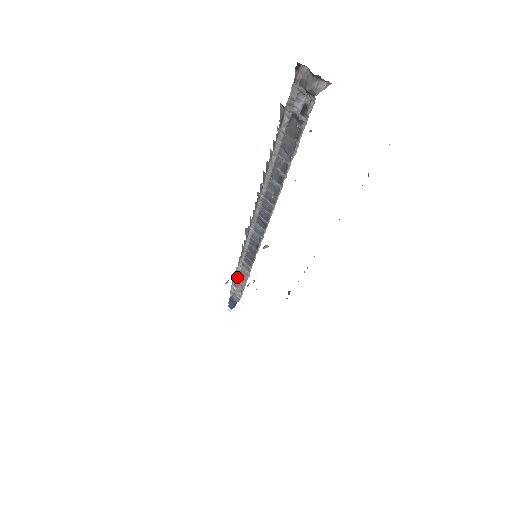
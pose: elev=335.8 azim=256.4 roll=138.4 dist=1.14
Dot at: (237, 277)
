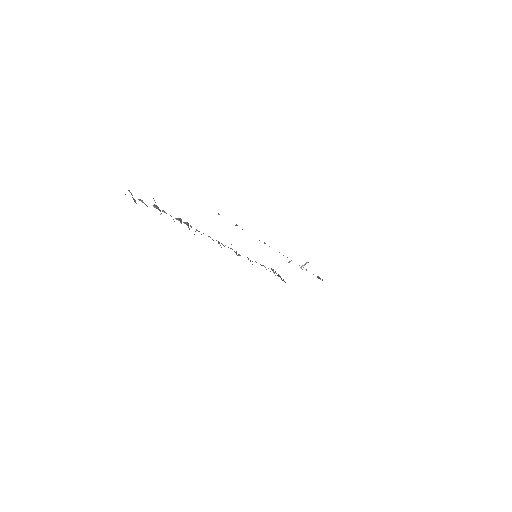
Dot at: (264, 266)
